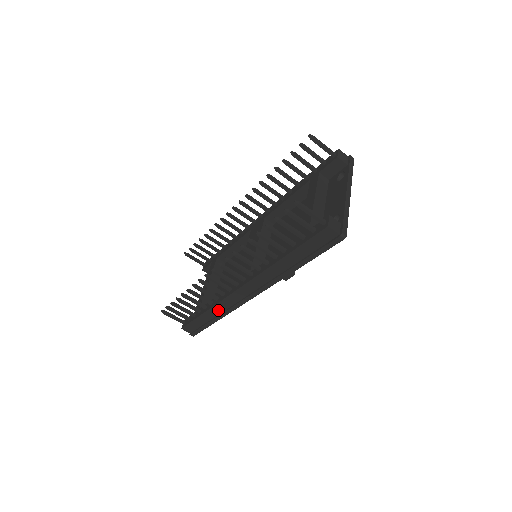
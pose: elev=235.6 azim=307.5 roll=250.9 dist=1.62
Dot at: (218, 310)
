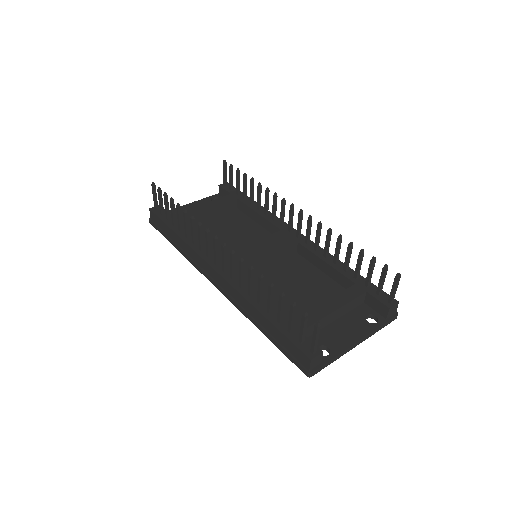
Dot at: (185, 247)
